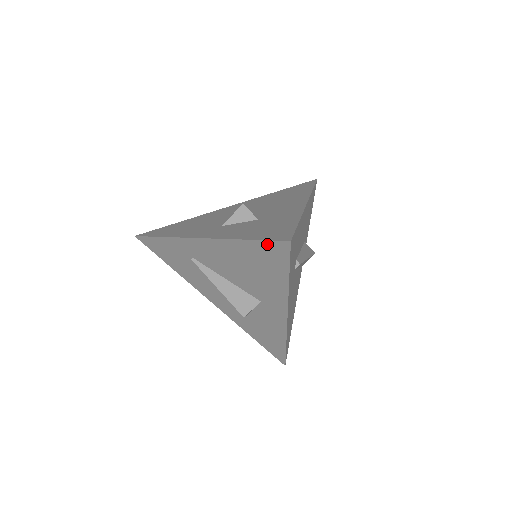
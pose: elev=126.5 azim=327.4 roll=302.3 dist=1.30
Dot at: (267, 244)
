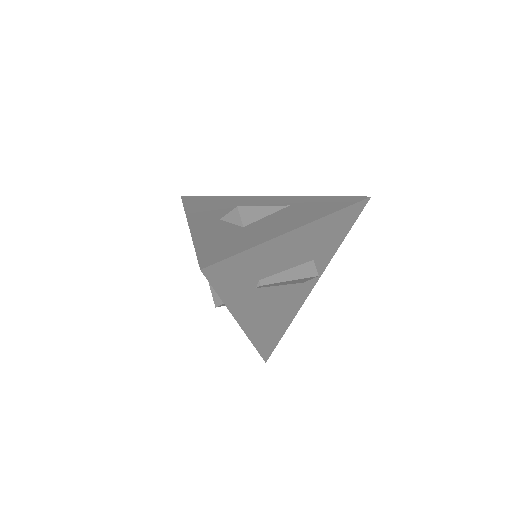
Dot at: occluded
